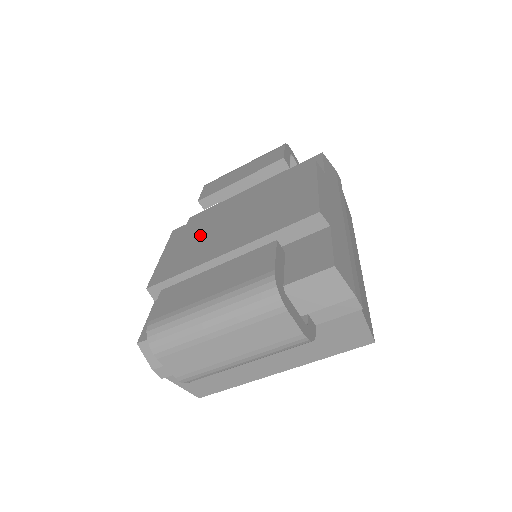
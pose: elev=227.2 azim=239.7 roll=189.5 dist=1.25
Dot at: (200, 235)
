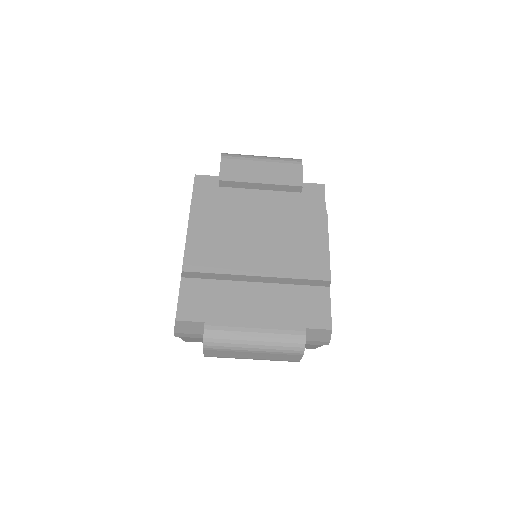
Dot at: (226, 232)
